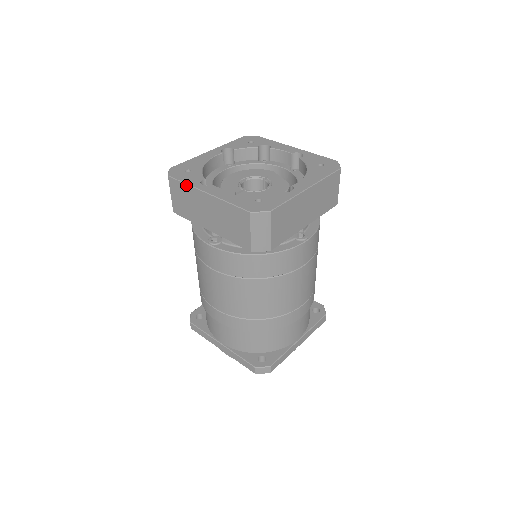
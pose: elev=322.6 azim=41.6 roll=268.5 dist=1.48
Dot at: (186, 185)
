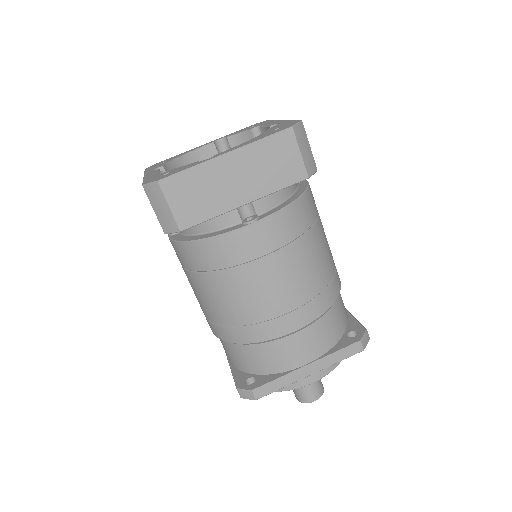
Dot at: occluded
